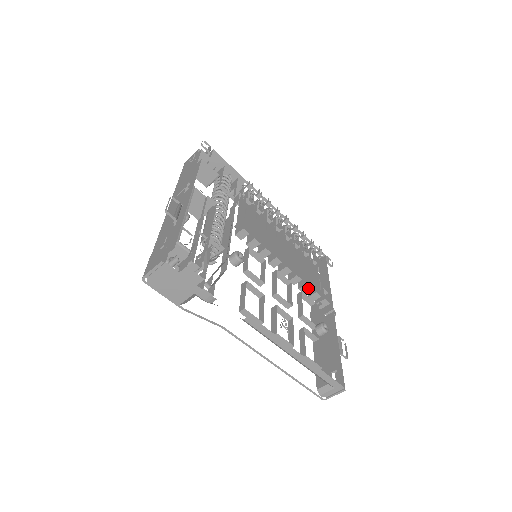
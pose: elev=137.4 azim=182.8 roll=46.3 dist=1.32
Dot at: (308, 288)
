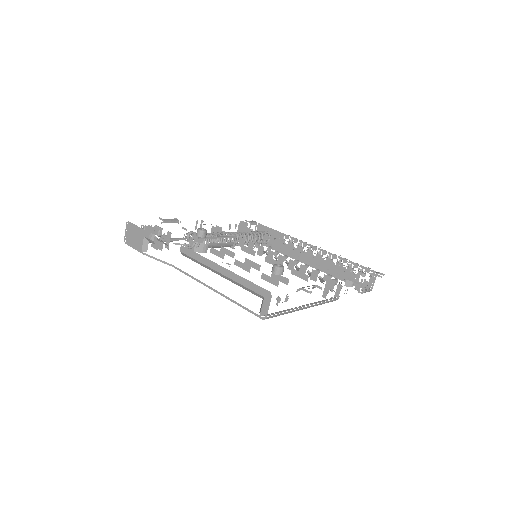
Dot at: (304, 268)
